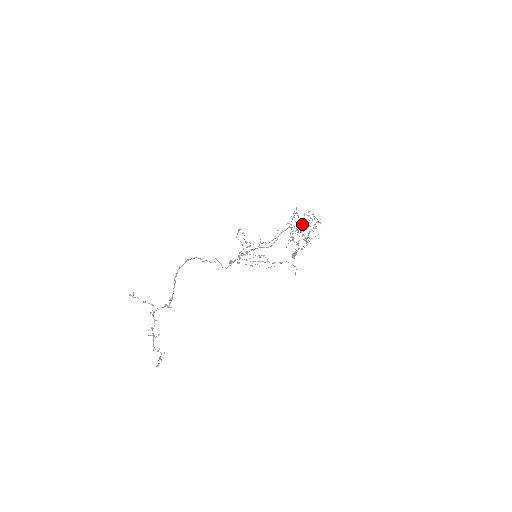
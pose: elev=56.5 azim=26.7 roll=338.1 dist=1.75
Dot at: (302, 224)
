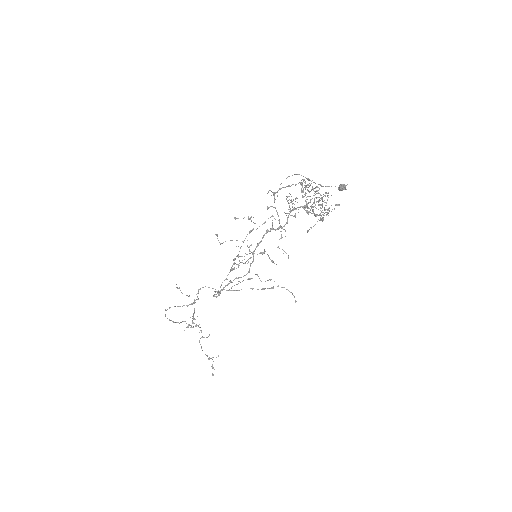
Dot at: (290, 212)
